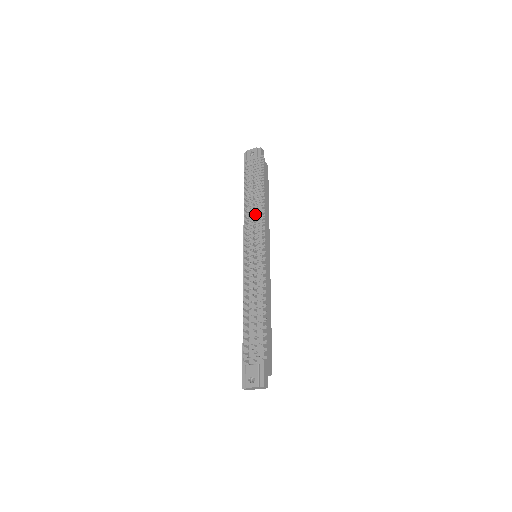
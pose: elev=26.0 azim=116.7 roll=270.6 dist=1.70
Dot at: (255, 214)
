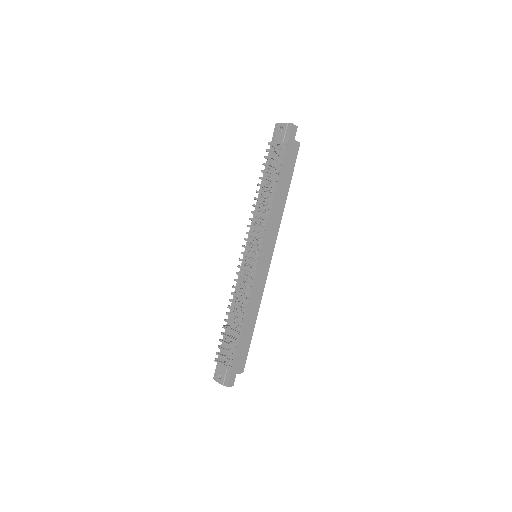
Dot at: occluded
